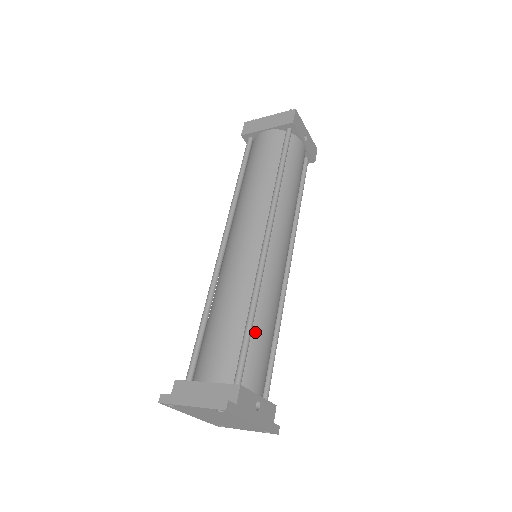
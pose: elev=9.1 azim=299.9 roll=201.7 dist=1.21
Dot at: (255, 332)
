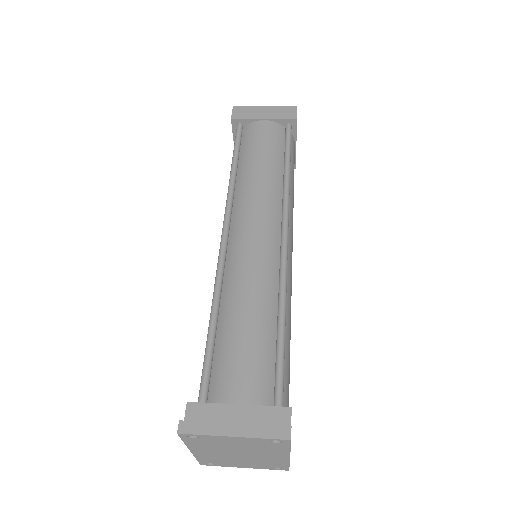
Dot at: occluded
